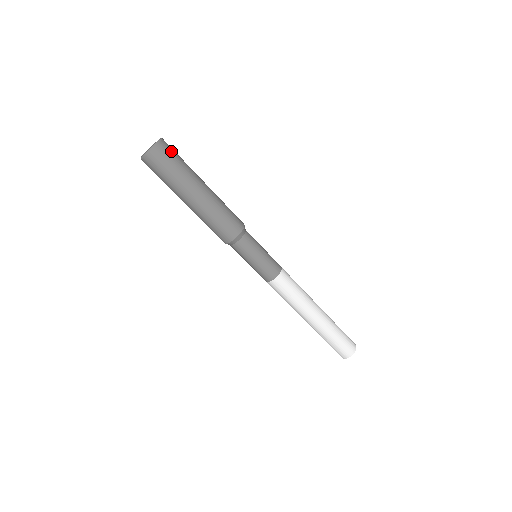
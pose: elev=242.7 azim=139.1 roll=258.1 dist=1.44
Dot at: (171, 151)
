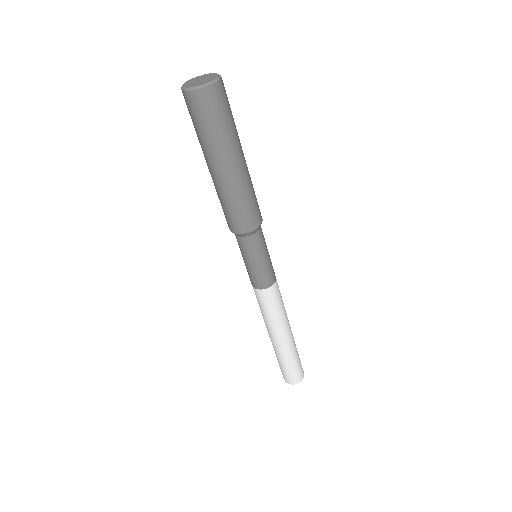
Dot at: occluded
